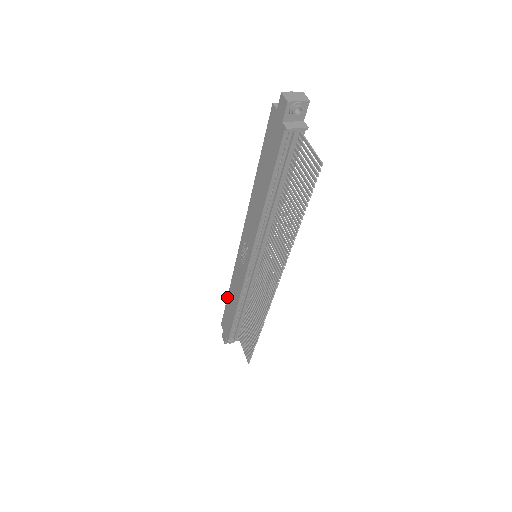
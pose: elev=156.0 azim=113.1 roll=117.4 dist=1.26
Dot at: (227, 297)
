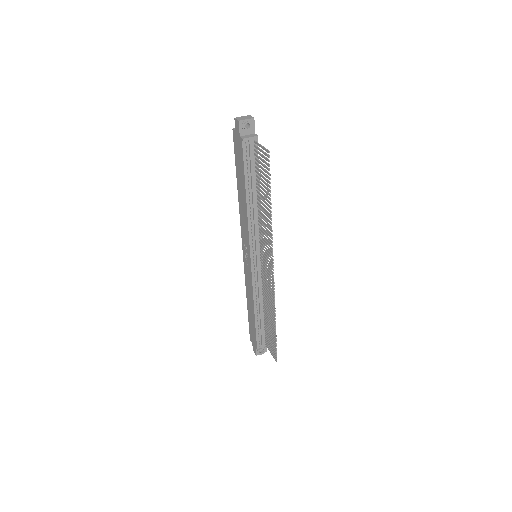
Dot at: (247, 308)
